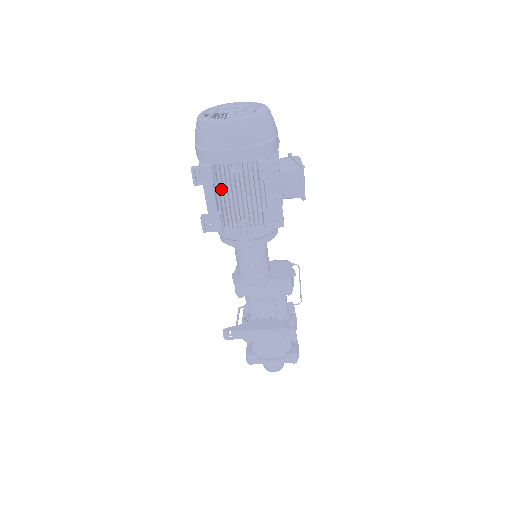
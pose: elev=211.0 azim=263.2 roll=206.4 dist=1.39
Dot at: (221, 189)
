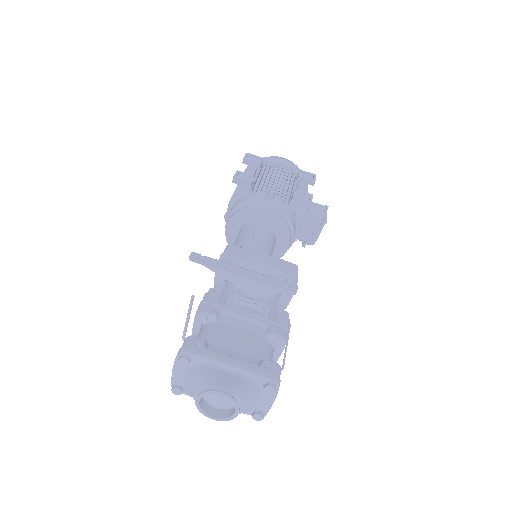
Dot at: (259, 178)
